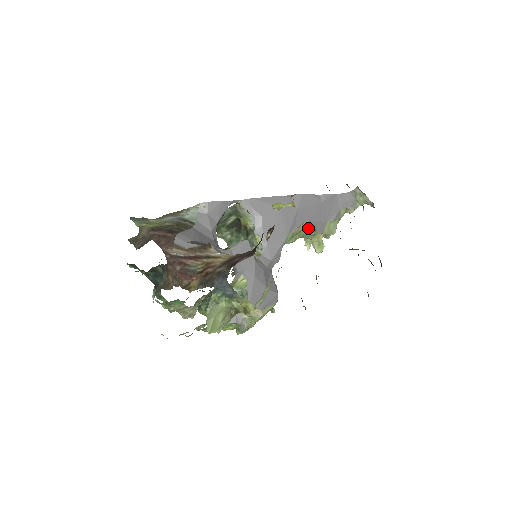
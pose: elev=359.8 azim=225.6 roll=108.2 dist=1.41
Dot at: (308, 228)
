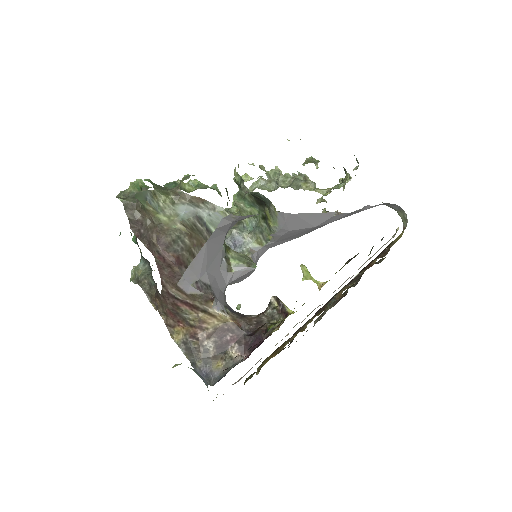
Dot at: occluded
